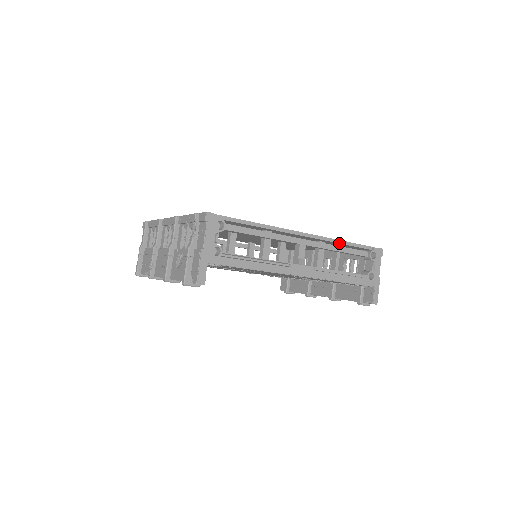
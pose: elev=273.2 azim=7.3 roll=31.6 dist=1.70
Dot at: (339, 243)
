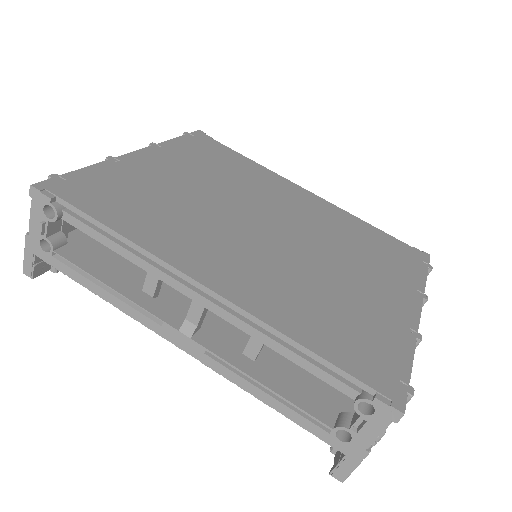
Dot at: (284, 340)
